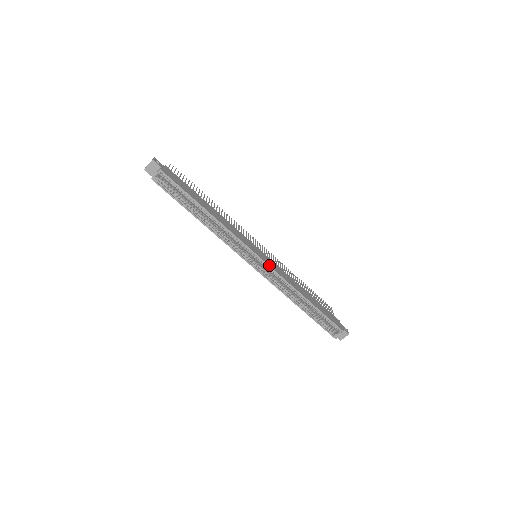
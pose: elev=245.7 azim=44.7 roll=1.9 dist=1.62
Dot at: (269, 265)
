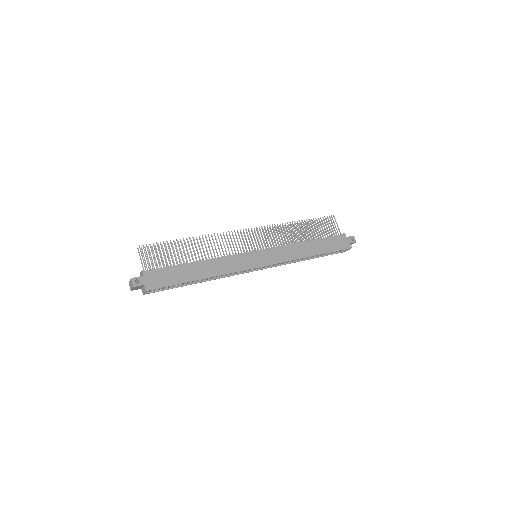
Dot at: (272, 264)
